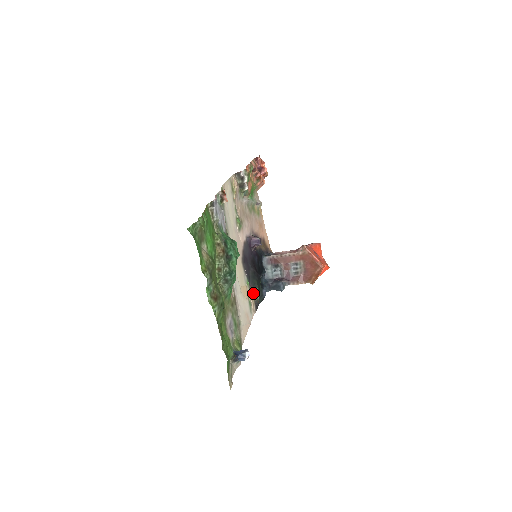
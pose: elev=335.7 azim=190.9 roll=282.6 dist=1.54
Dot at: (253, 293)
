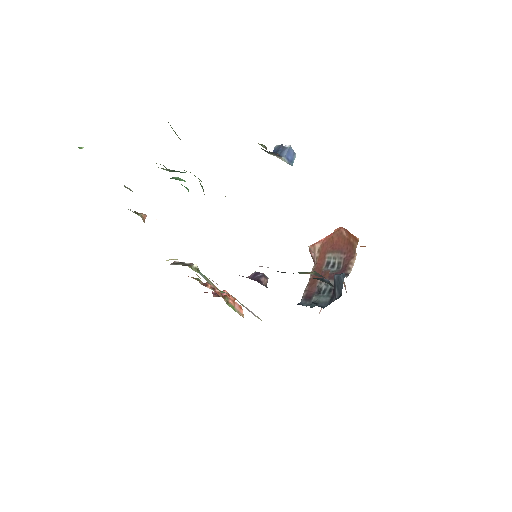
Dot at: occluded
